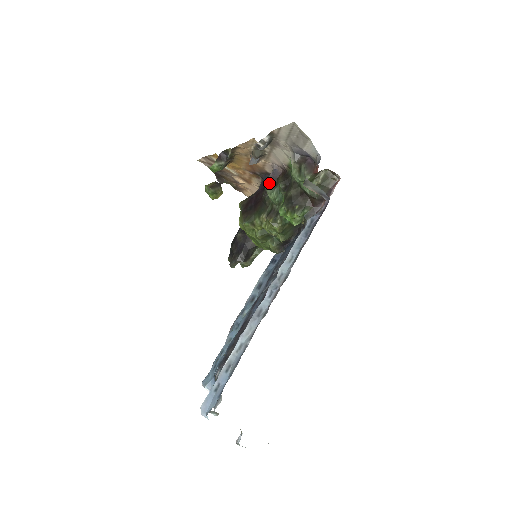
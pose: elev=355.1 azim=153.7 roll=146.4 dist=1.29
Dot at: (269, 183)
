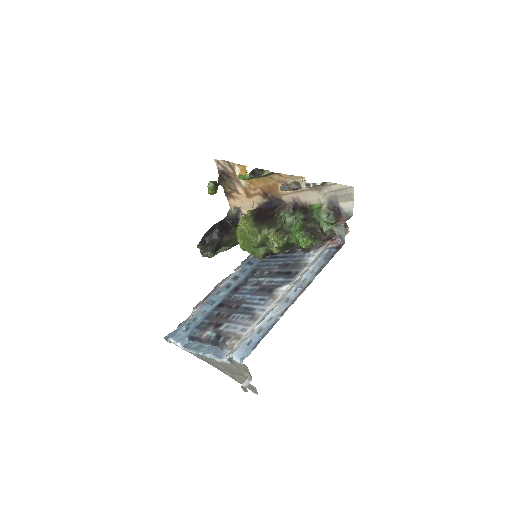
Dot at: (289, 209)
